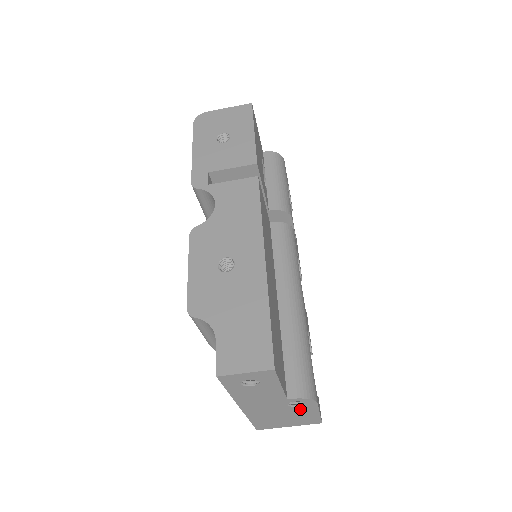
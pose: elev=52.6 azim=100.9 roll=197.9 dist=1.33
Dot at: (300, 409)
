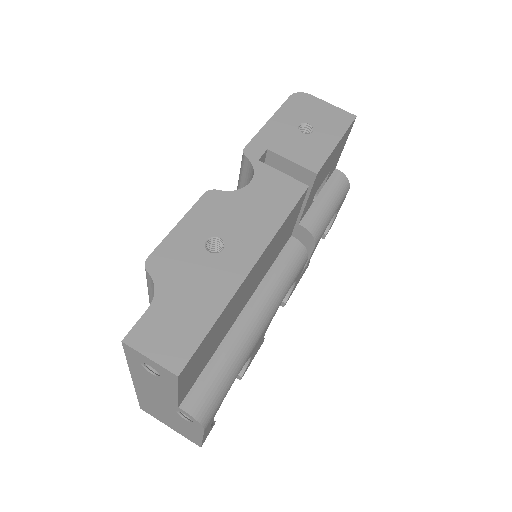
Dot at: (187, 423)
